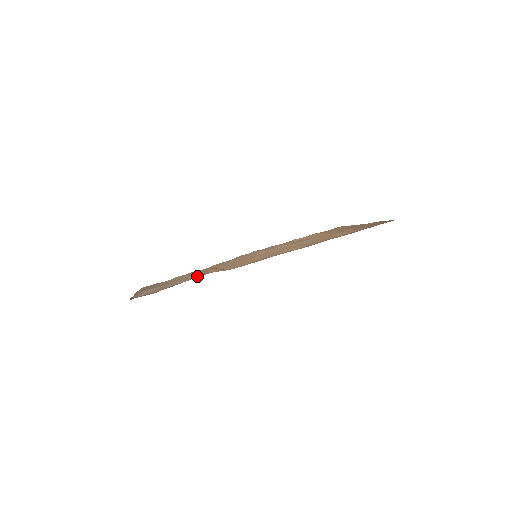
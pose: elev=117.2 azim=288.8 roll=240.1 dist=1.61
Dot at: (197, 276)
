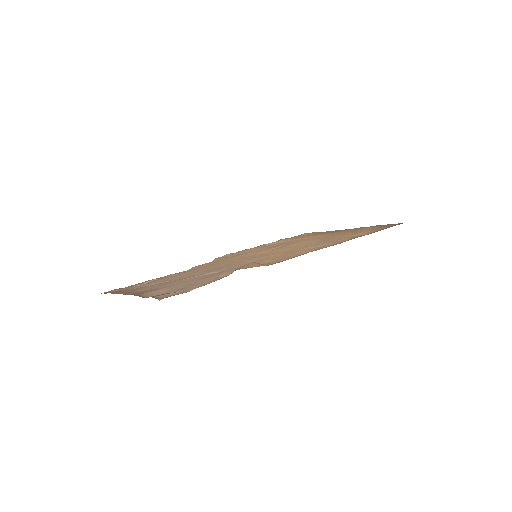
Dot at: occluded
